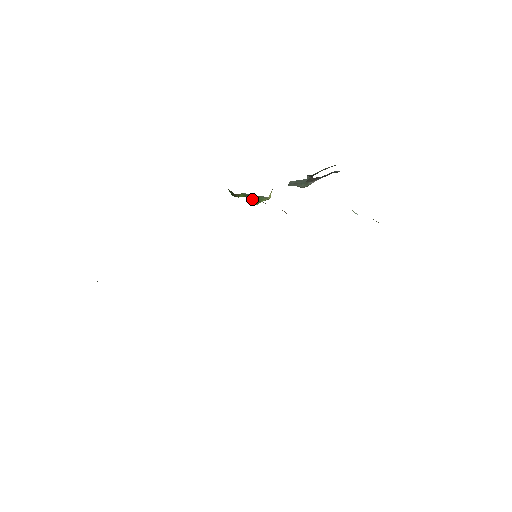
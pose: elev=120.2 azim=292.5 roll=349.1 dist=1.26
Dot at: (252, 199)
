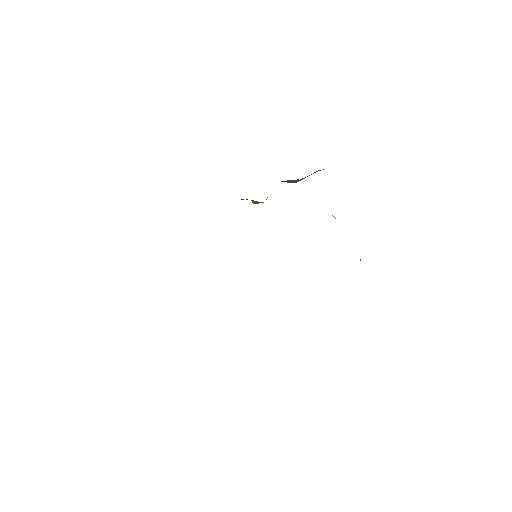
Dot at: (252, 201)
